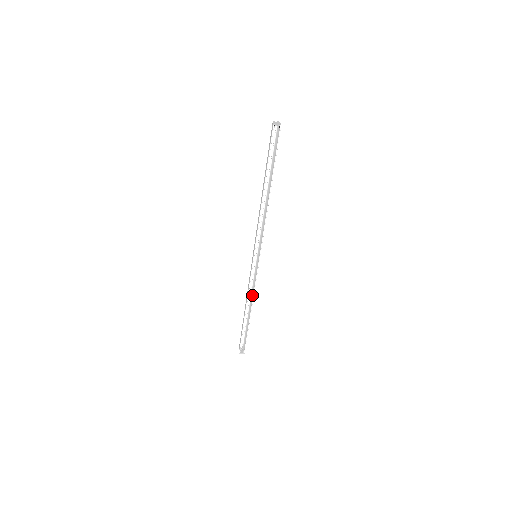
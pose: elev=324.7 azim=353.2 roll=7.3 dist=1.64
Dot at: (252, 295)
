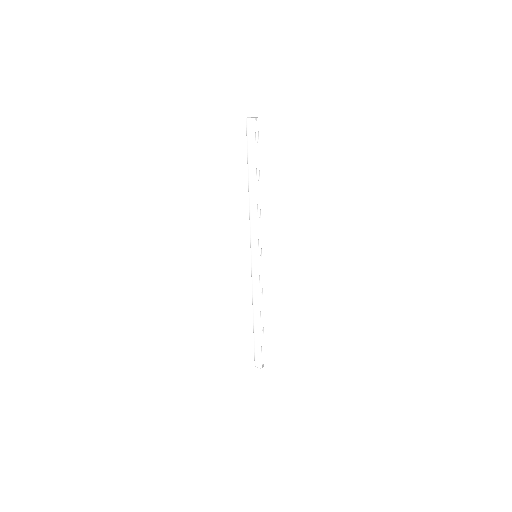
Dot at: occluded
